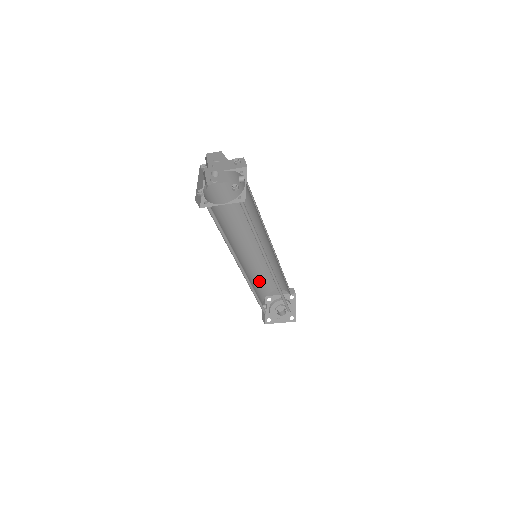
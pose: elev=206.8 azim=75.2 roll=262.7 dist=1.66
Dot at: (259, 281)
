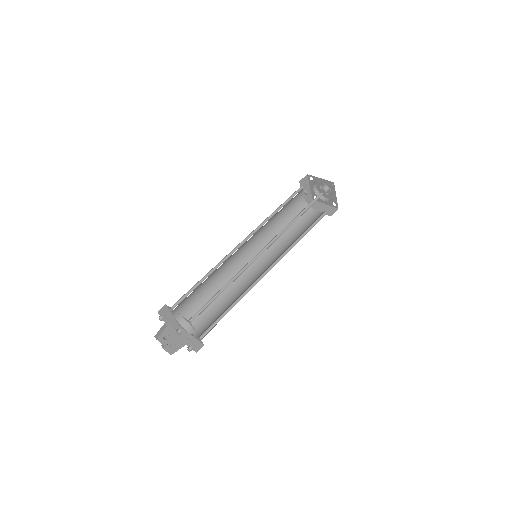
Dot at: (284, 206)
